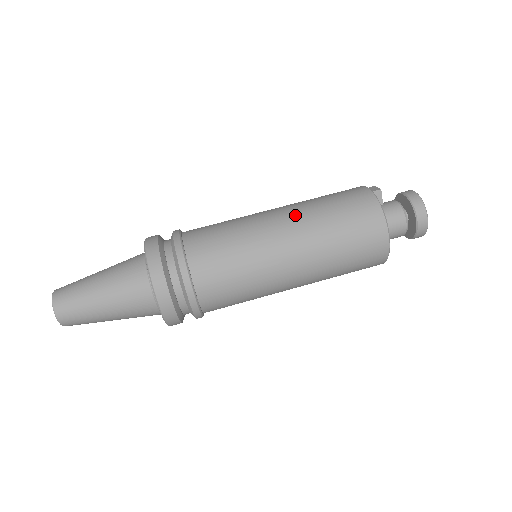
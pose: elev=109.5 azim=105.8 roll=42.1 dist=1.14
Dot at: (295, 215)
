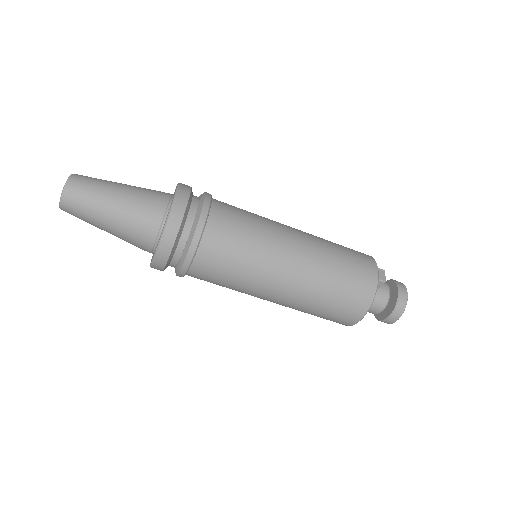
Dot at: (308, 262)
